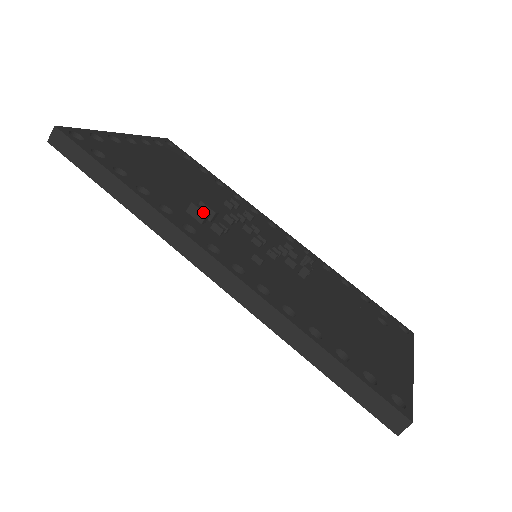
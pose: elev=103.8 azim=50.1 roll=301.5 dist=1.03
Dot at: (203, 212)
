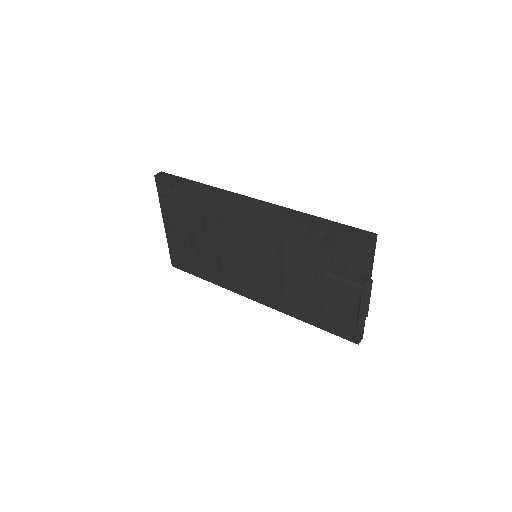
Dot at: occluded
